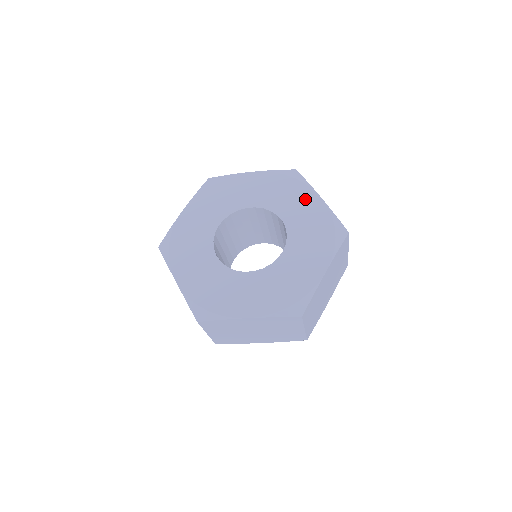
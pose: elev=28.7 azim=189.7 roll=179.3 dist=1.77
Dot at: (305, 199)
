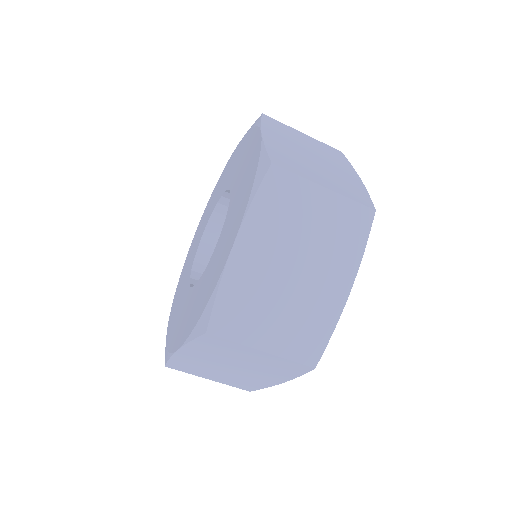
Dot at: (226, 170)
